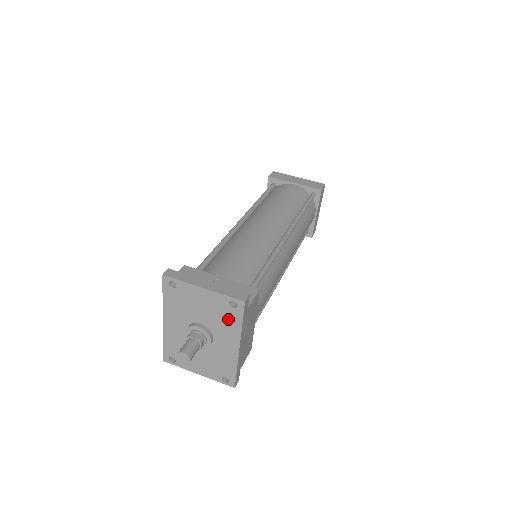
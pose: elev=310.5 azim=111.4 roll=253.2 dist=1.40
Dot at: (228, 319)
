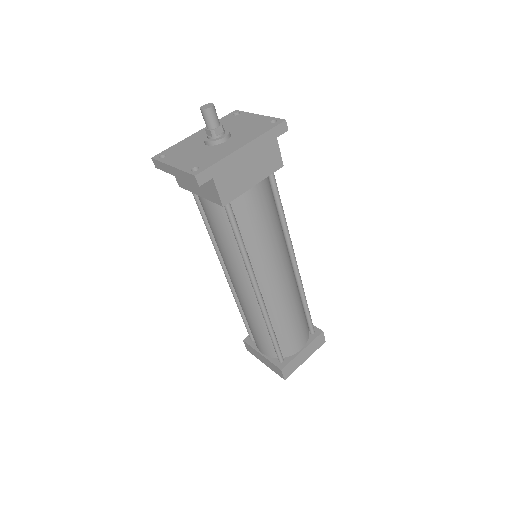
Dot at: (257, 129)
